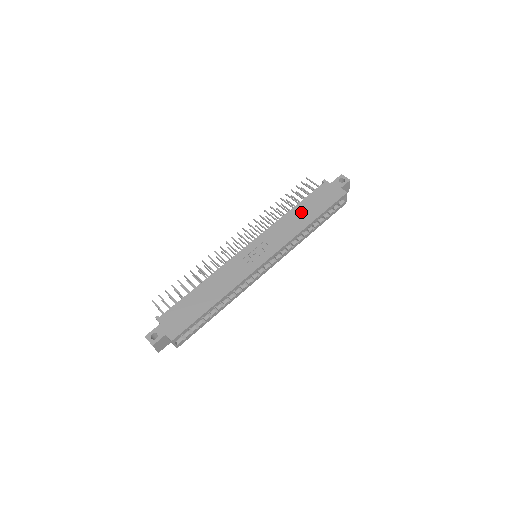
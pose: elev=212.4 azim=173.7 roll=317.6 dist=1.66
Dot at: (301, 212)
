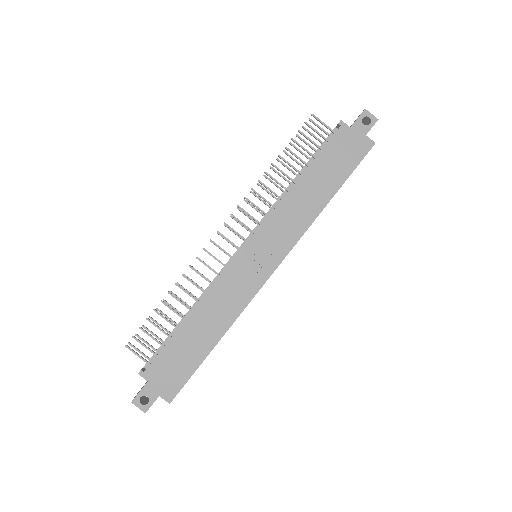
Dot at: (313, 183)
